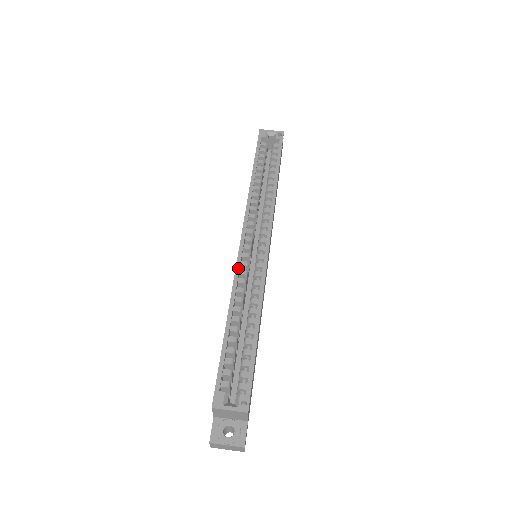
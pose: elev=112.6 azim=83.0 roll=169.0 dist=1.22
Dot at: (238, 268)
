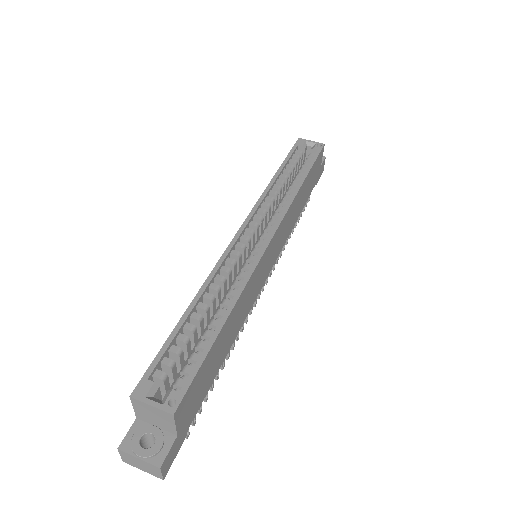
Dot at: (225, 254)
